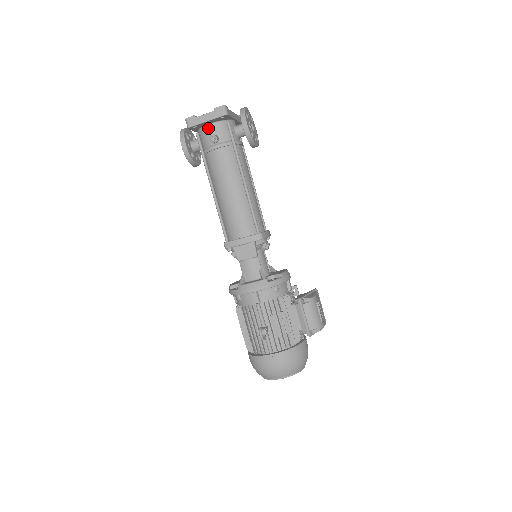
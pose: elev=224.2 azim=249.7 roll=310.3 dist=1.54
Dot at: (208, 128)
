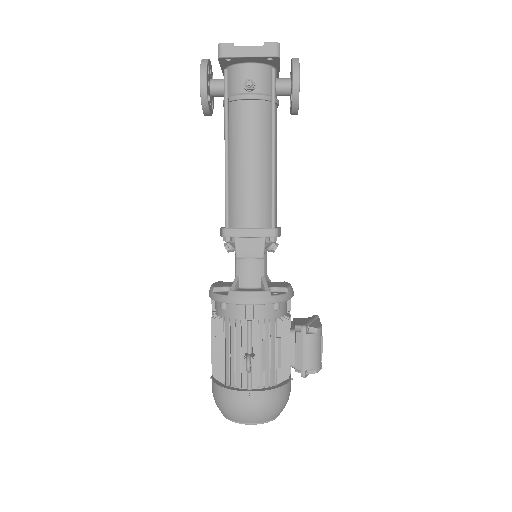
Dot at: (244, 68)
